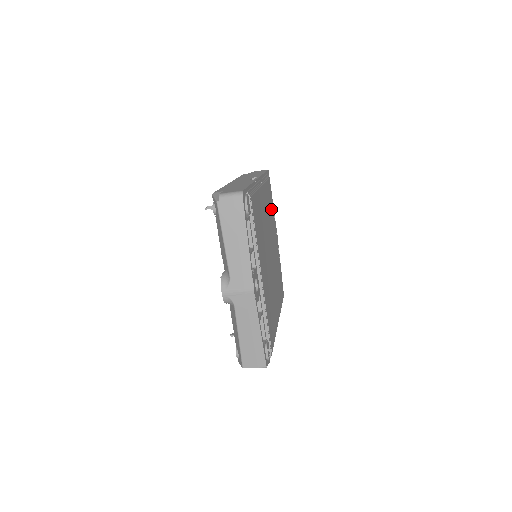
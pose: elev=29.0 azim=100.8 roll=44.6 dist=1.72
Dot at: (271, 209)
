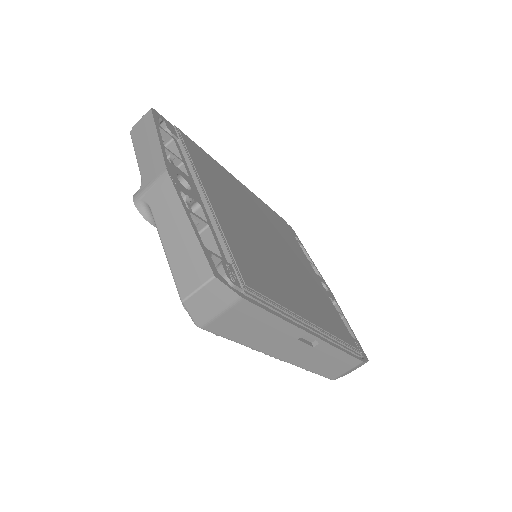
Dot at: (289, 238)
